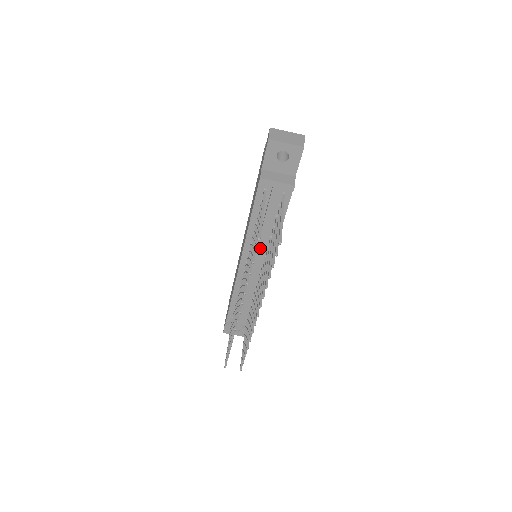
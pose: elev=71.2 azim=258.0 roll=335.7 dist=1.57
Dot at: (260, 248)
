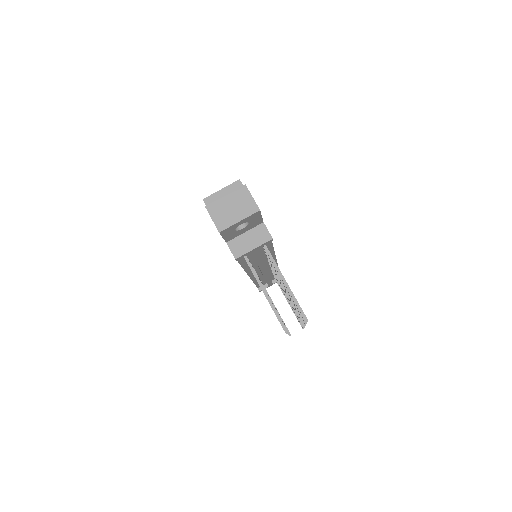
Dot at: (263, 267)
